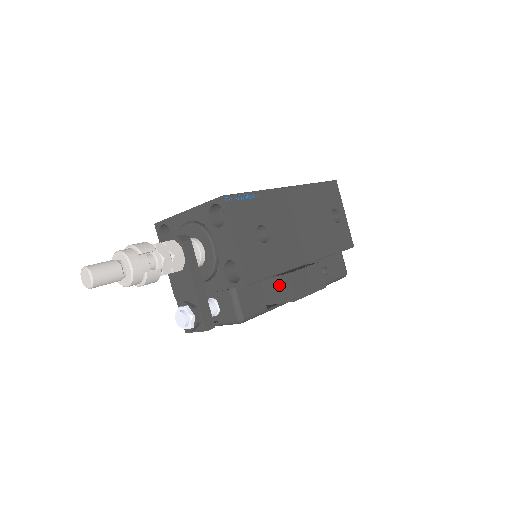
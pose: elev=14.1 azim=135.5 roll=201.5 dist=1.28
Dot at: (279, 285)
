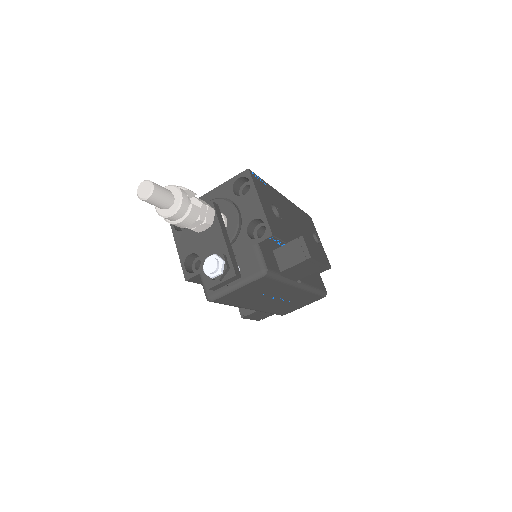
Dot at: (294, 248)
